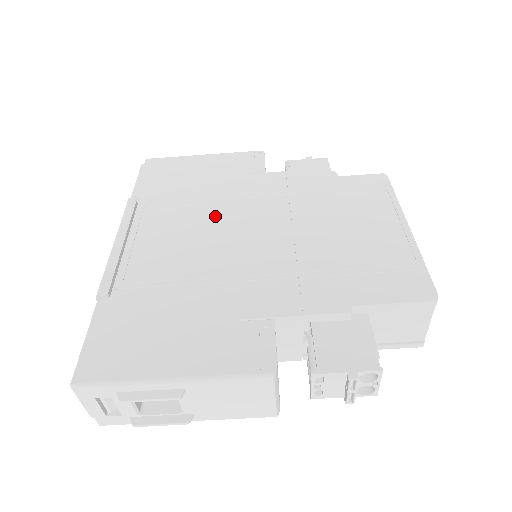
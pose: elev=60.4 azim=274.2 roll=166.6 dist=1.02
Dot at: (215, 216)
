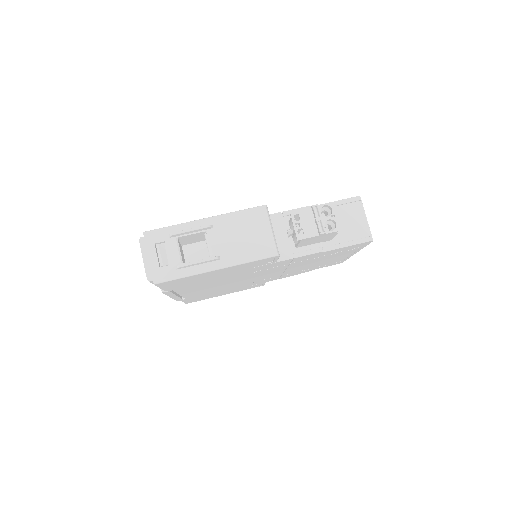
Dot at: occluded
